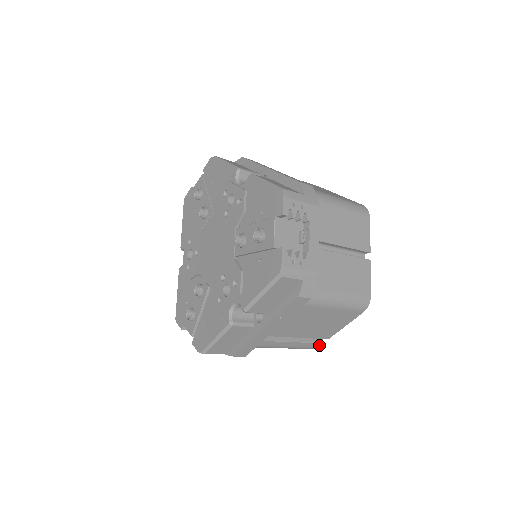
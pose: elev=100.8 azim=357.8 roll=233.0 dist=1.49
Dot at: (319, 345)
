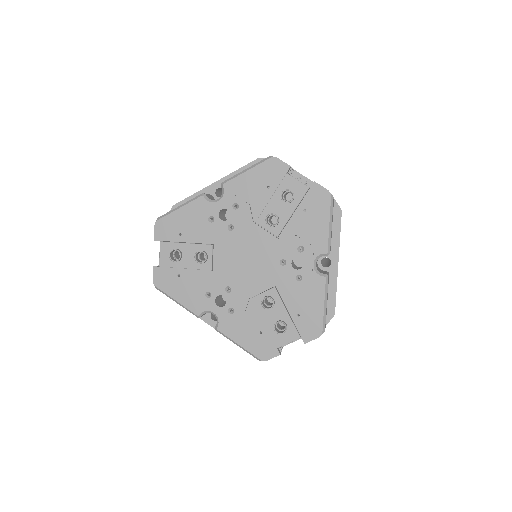
Dot at: occluded
